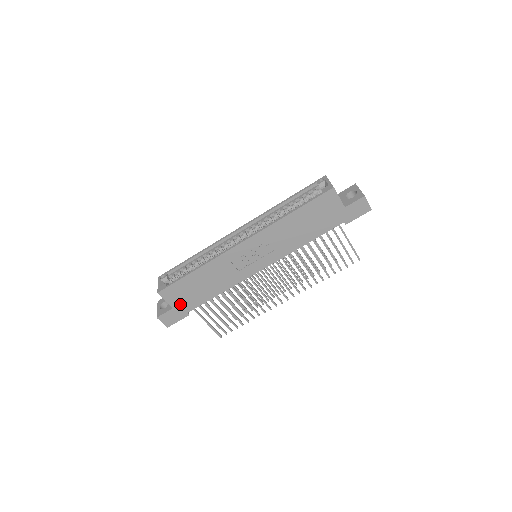
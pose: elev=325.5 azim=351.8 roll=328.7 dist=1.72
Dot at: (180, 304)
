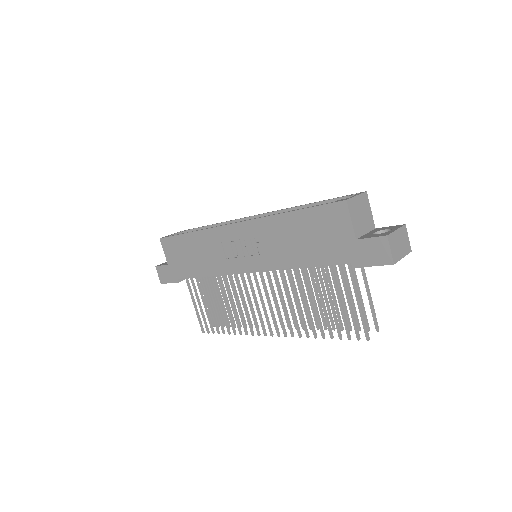
Dot at: (174, 264)
